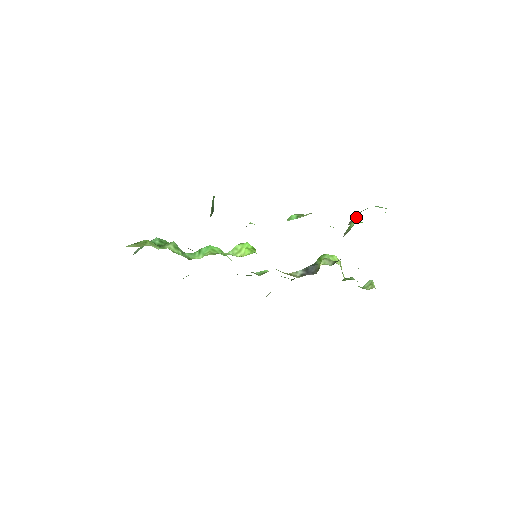
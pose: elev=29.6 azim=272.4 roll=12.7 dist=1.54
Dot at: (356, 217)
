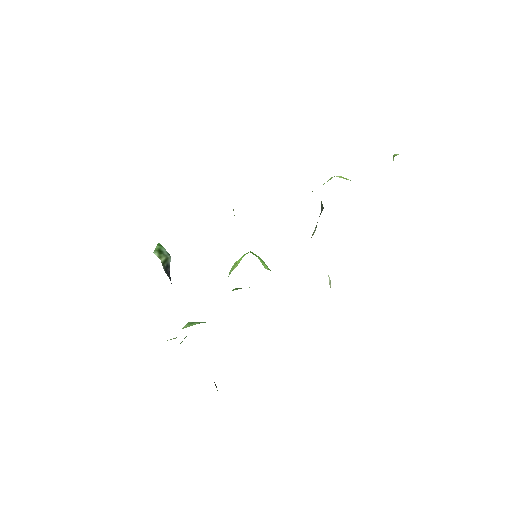
Dot at: occluded
